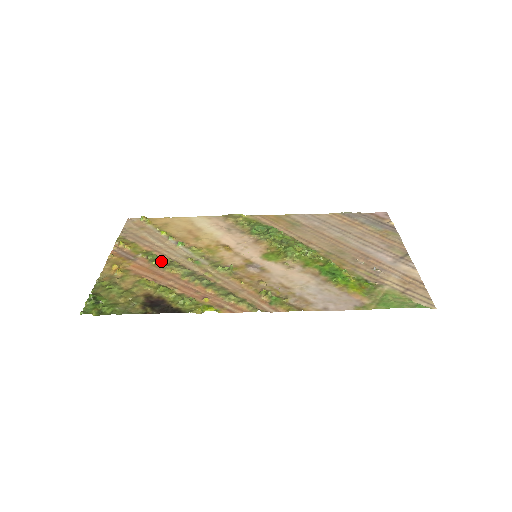
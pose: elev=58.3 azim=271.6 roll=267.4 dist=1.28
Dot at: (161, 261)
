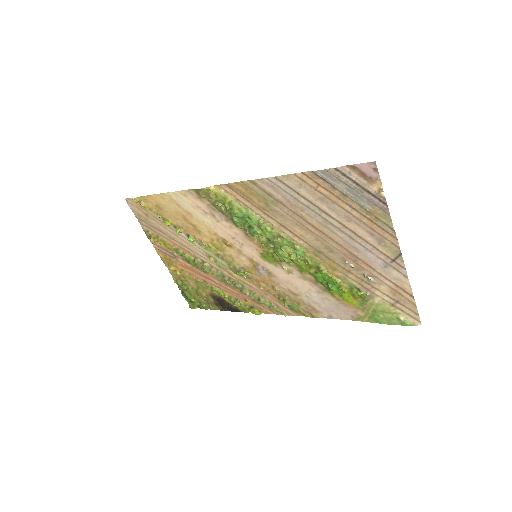
Dot at: (194, 263)
